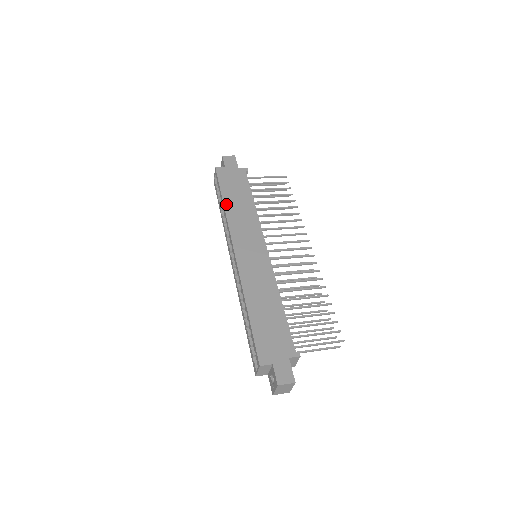
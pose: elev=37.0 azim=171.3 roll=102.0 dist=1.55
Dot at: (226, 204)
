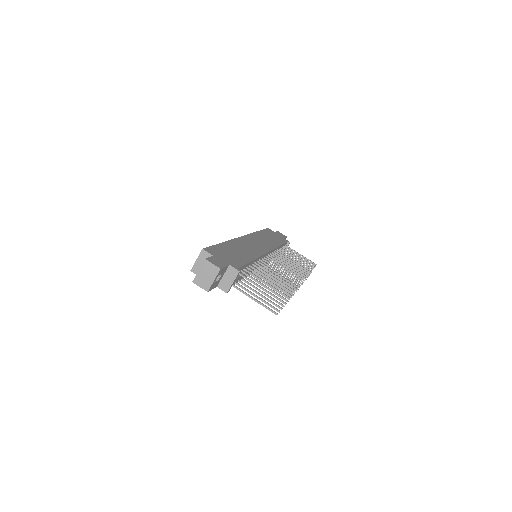
Dot at: (259, 232)
